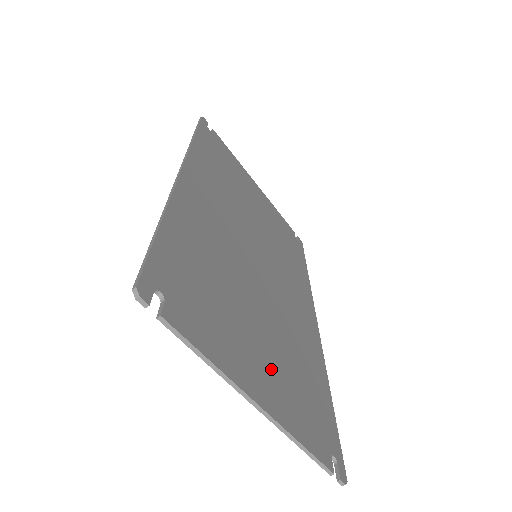
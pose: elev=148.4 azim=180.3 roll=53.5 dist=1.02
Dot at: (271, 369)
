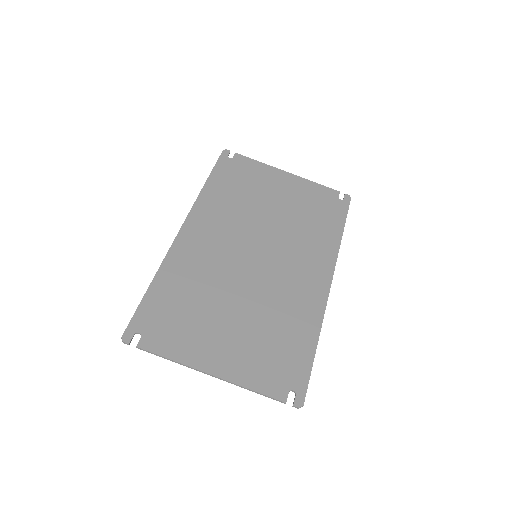
Dot at: (235, 346)
